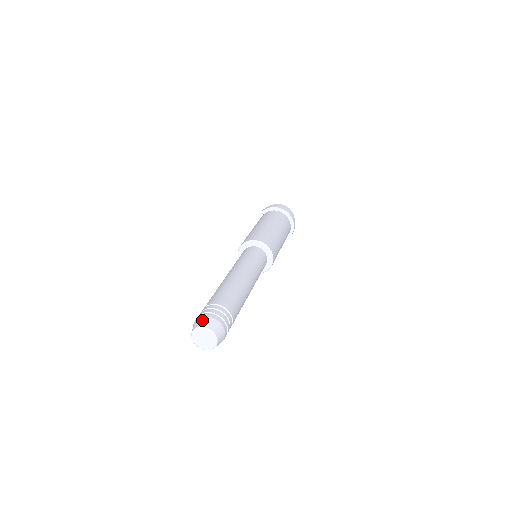
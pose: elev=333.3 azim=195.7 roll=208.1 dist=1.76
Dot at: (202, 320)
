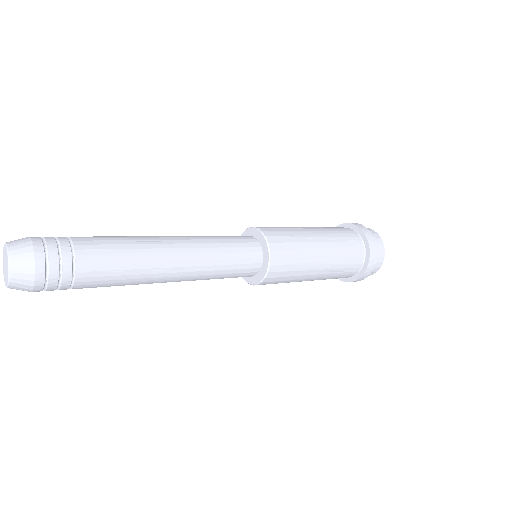
Dot at: occluded
